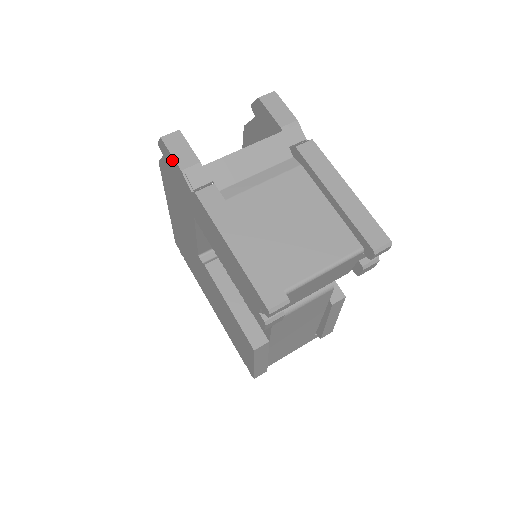
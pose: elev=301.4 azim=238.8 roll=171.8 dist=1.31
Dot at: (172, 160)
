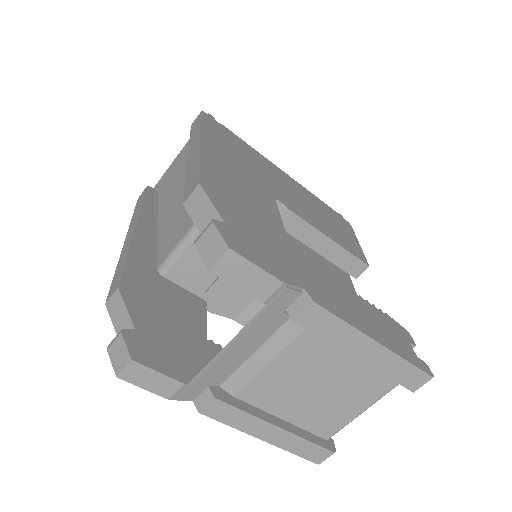
Dot at: occluded
